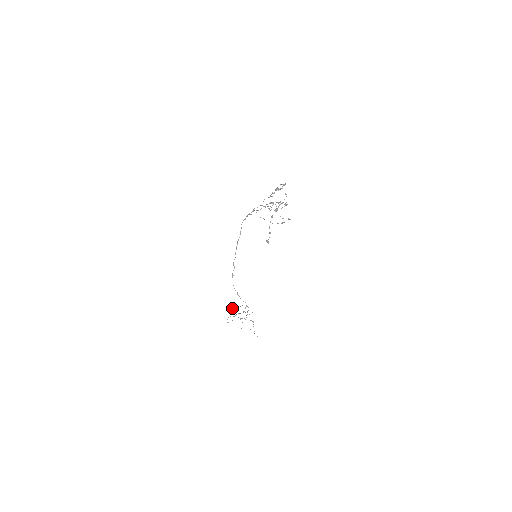
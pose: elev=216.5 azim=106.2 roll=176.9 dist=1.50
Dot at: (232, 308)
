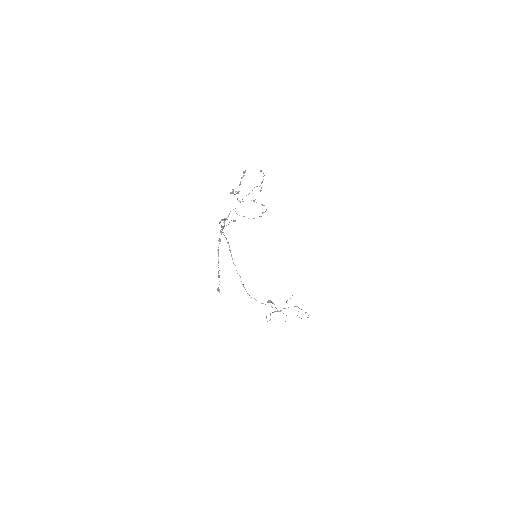
Dot at: (269, 301)
